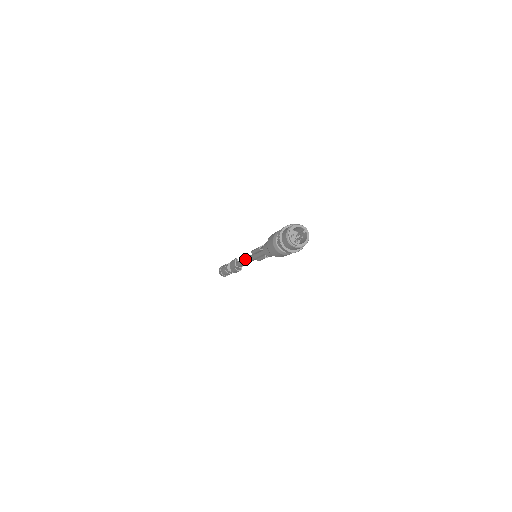
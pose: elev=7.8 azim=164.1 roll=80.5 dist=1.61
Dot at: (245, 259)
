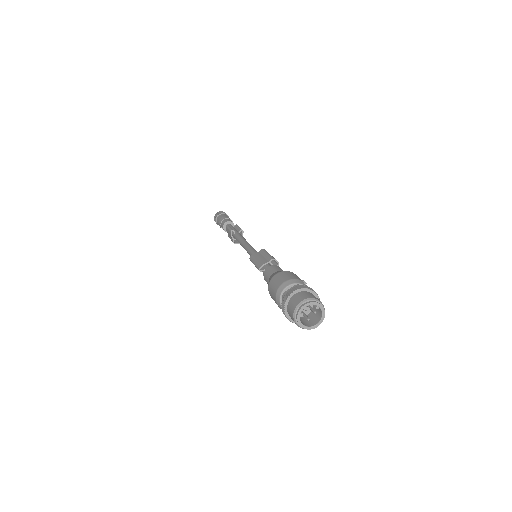
Dot at: (243, 247)
